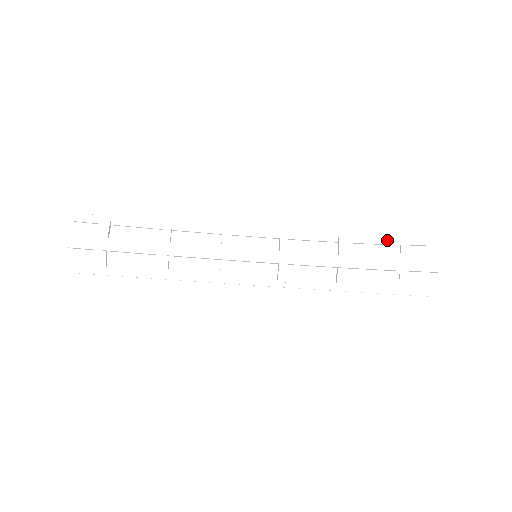
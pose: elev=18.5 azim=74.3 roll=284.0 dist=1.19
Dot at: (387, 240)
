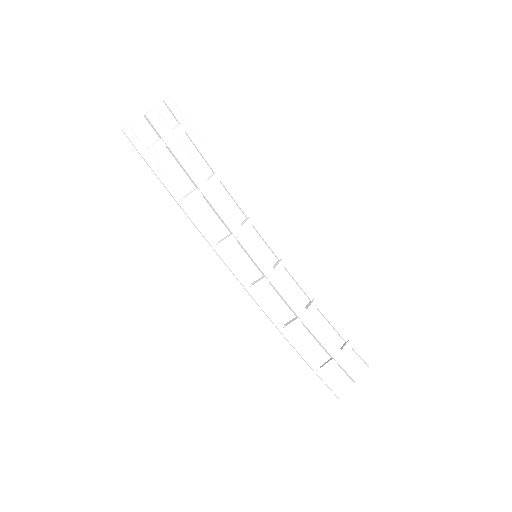
Dot at: (342, 331)
